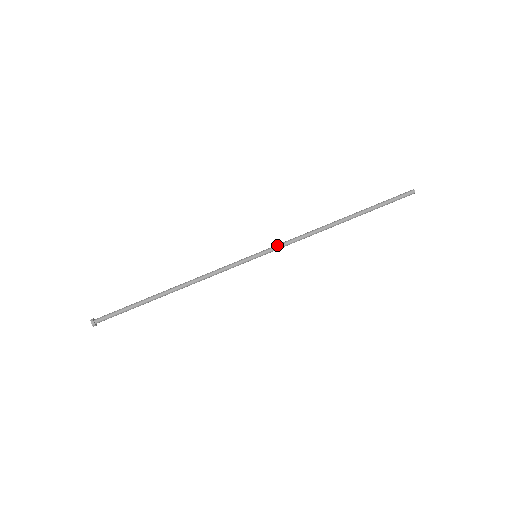
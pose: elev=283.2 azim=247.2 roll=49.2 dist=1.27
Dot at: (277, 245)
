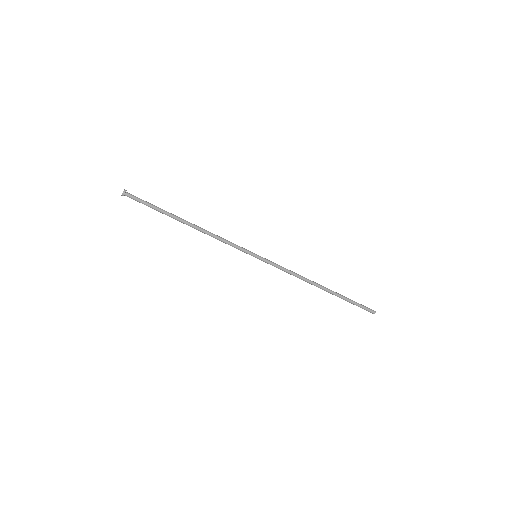
Dot at: (273, 264)
